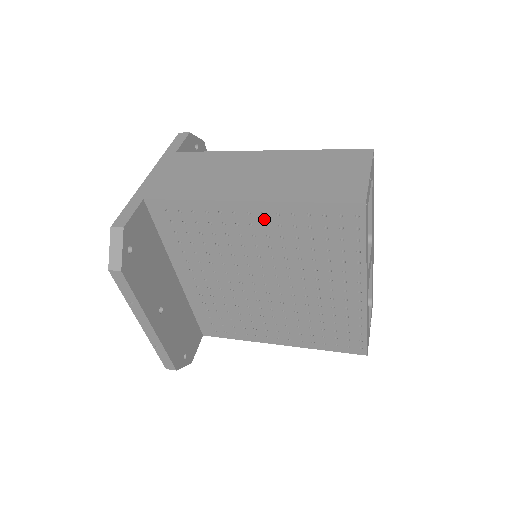
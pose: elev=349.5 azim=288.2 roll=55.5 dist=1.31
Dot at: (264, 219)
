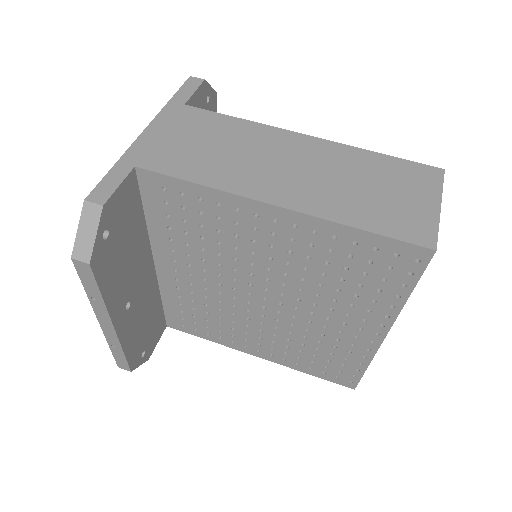
Dot at: (293, 232)
